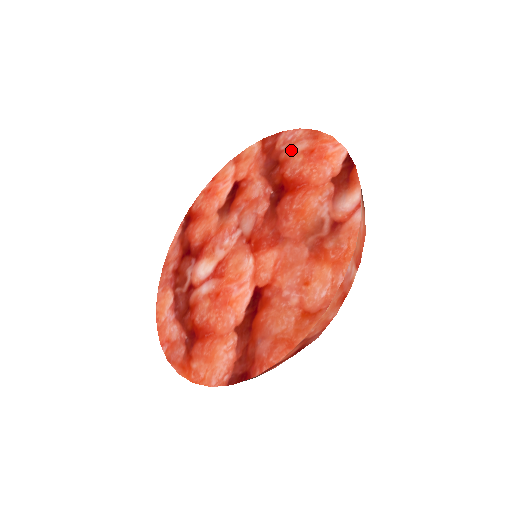
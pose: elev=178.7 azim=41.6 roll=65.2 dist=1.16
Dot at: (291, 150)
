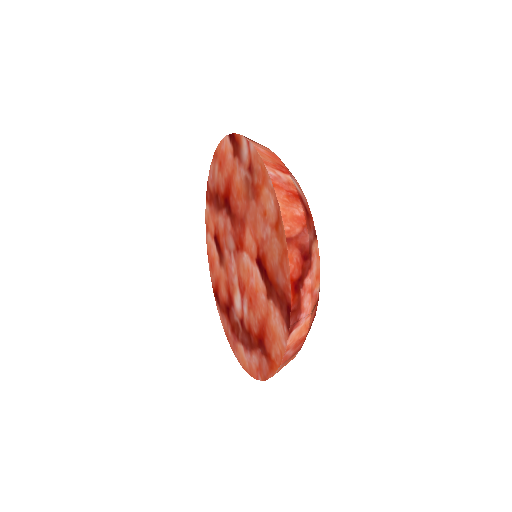
Dot at: (215, 180)
